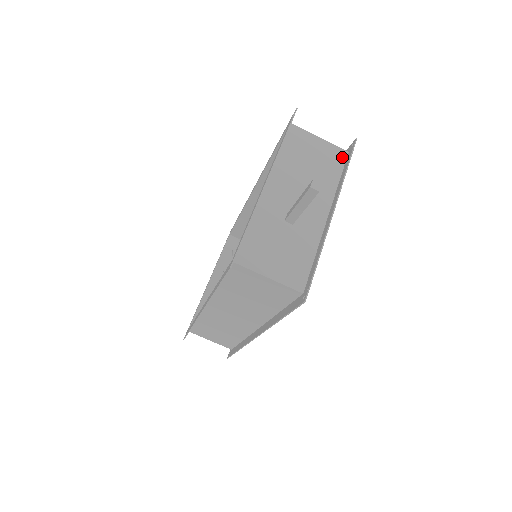
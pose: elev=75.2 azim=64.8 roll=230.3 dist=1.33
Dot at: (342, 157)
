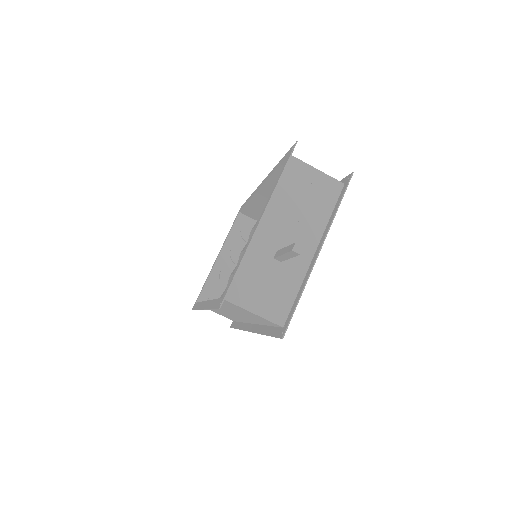
Dot at: (337, 190)
